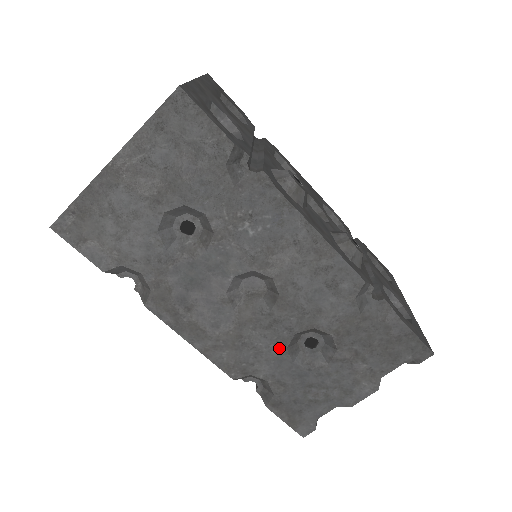
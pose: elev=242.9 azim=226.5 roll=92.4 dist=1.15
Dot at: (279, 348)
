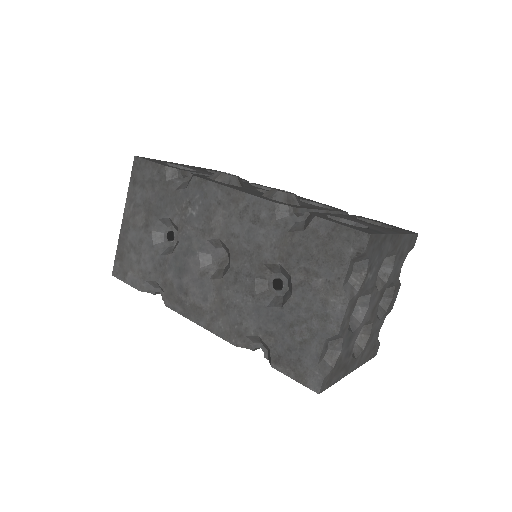
Dot at: (251, 297)
